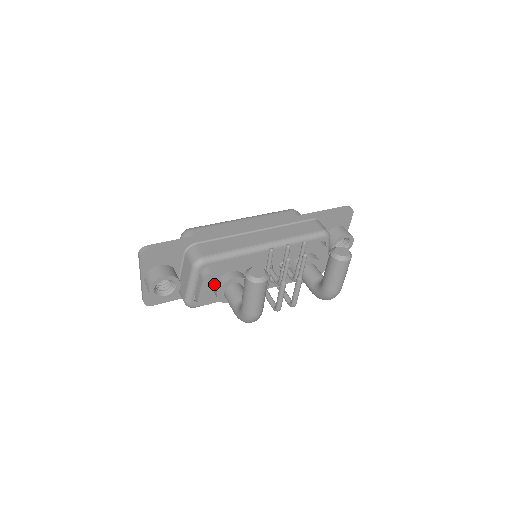
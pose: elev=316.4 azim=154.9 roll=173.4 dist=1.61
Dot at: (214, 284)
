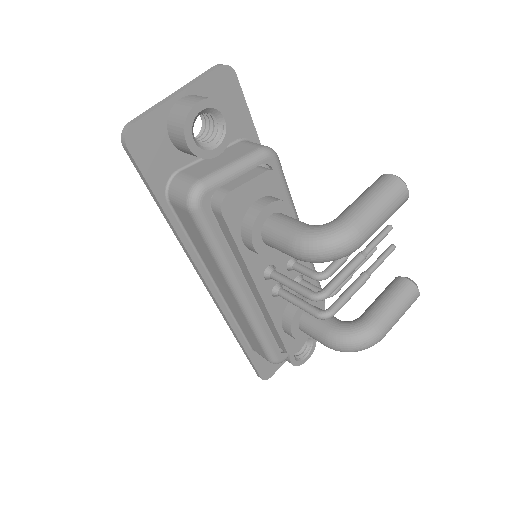
Dot at: (261, 197)
